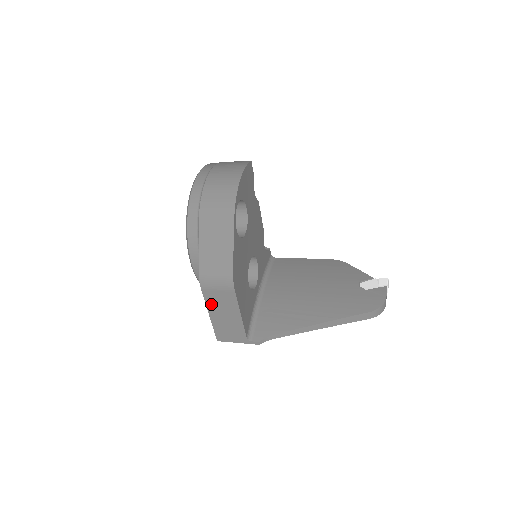
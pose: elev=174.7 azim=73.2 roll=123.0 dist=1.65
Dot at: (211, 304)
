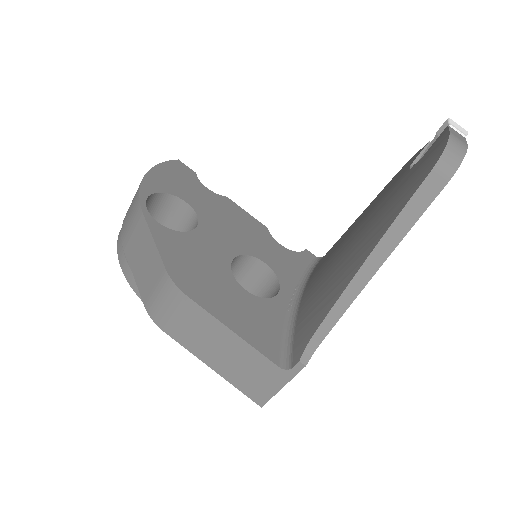
Dot at: (193, 346)
